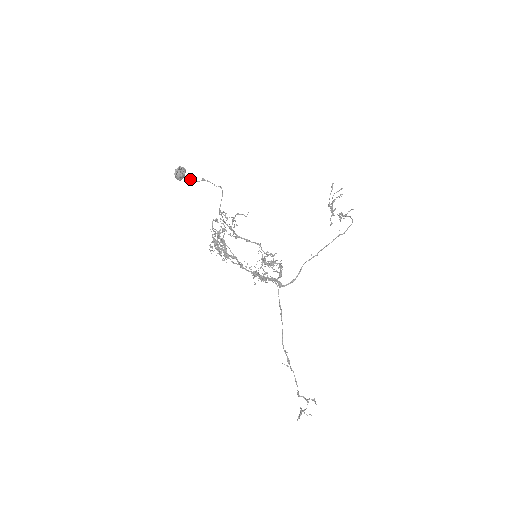
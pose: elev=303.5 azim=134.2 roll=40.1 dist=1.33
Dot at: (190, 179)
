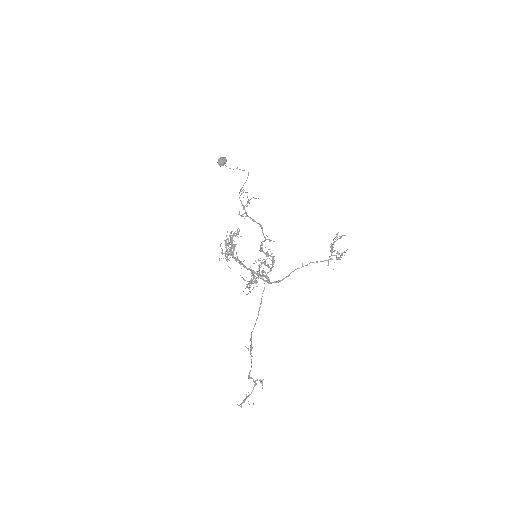
Dot at: occluded
